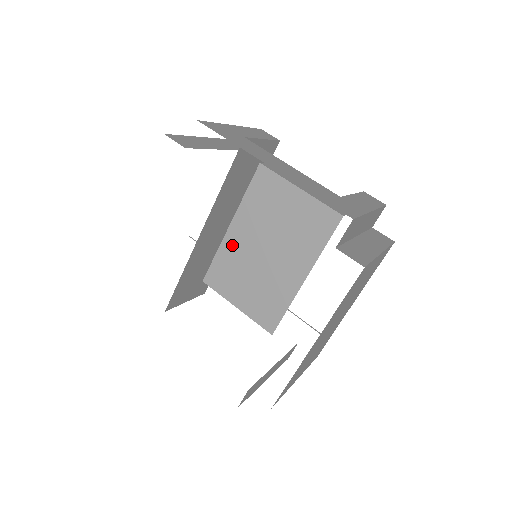
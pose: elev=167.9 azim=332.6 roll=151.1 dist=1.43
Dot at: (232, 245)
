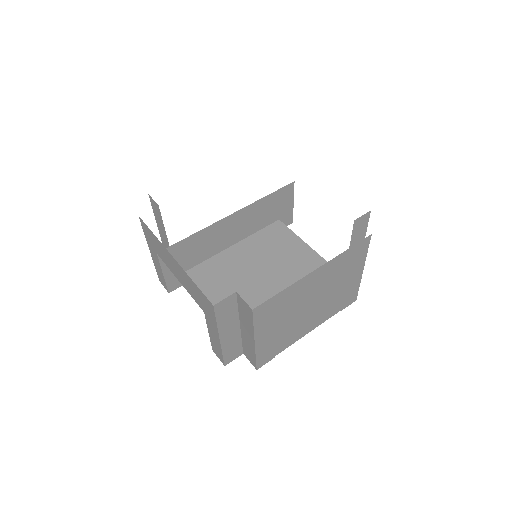
Dot at: (229, 256)
